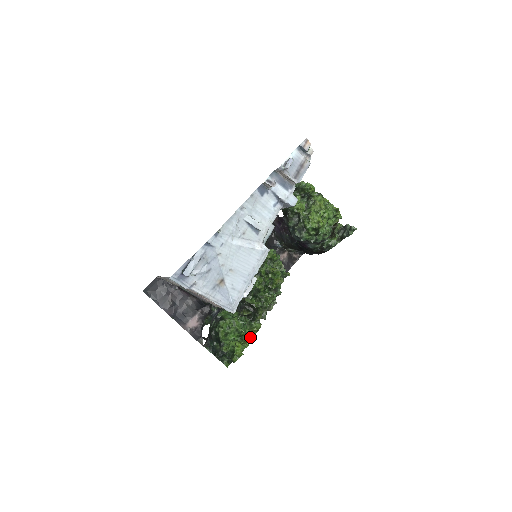
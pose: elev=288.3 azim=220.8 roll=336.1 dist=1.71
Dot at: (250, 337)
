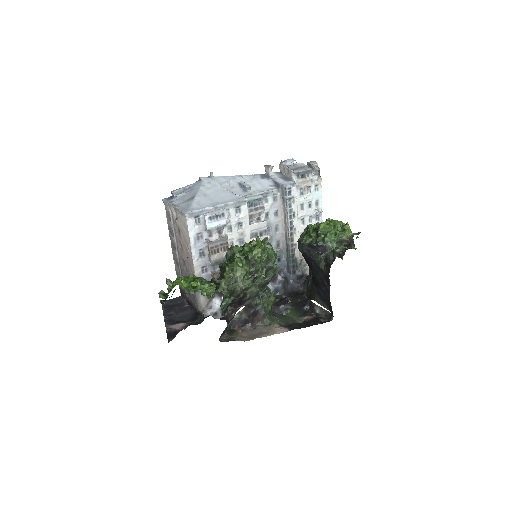
Dot at: (204, 295)
